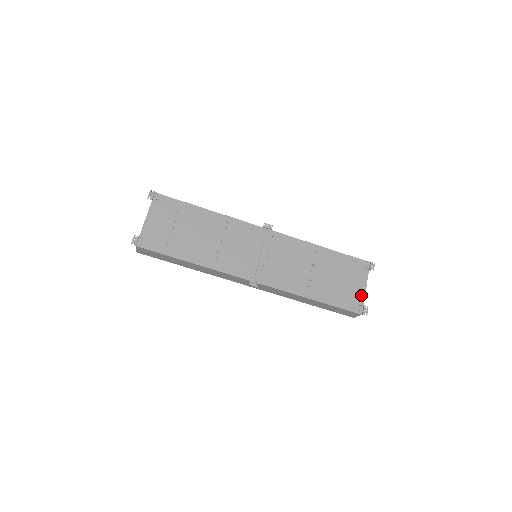
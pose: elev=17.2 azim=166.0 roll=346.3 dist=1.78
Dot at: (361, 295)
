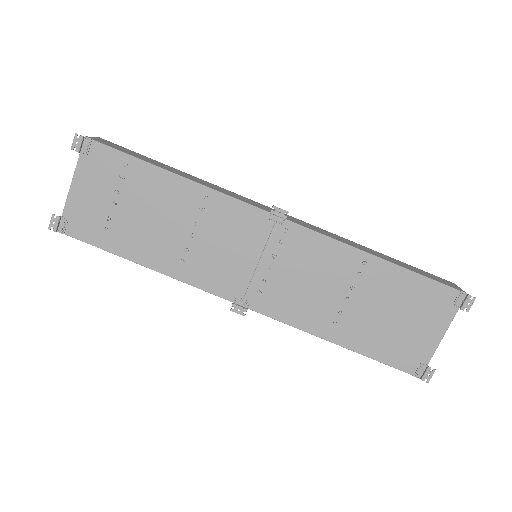
Dot at: (429, 348)
